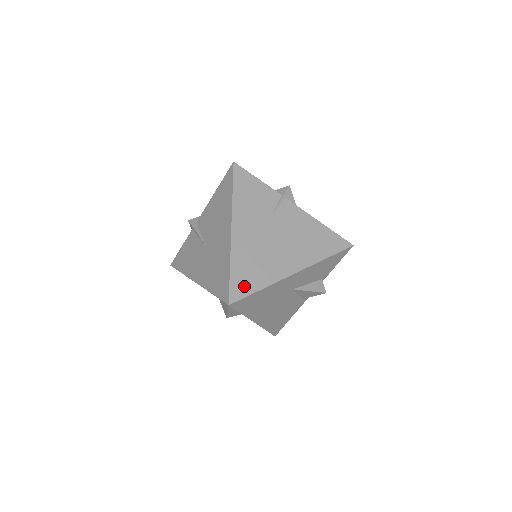
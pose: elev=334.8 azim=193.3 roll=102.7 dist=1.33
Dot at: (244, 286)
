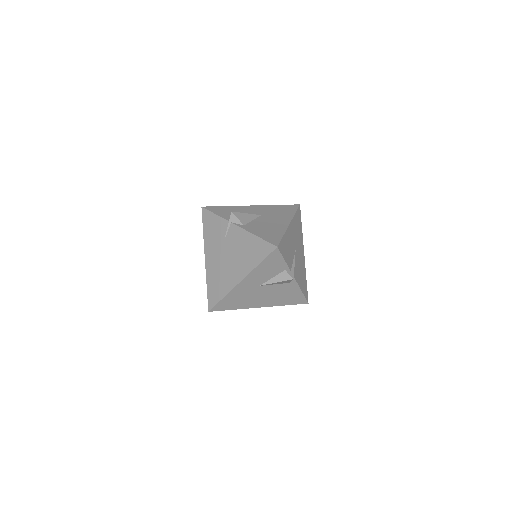
Dot at: (214, 298)
